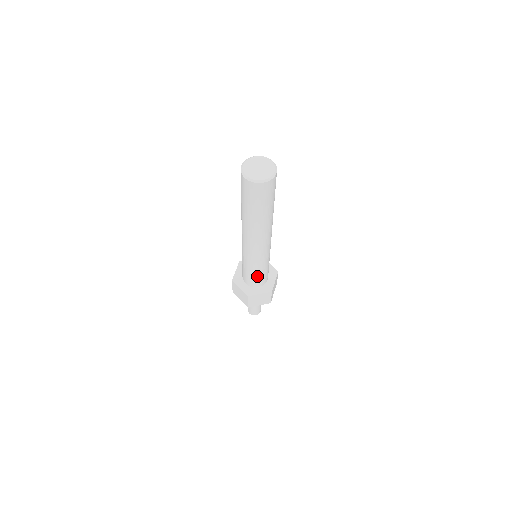
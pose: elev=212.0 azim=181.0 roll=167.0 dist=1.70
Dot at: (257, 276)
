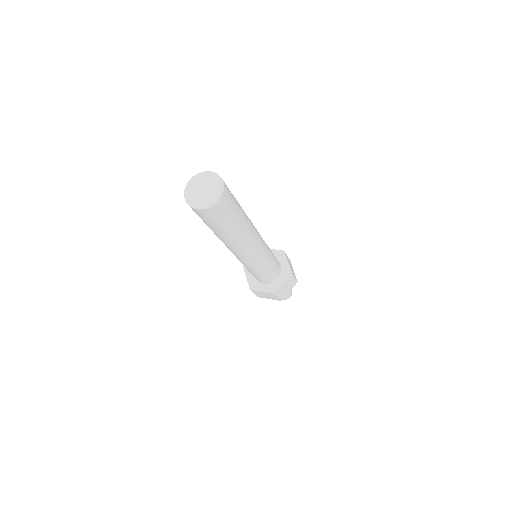
Dot at: (256, 275)
